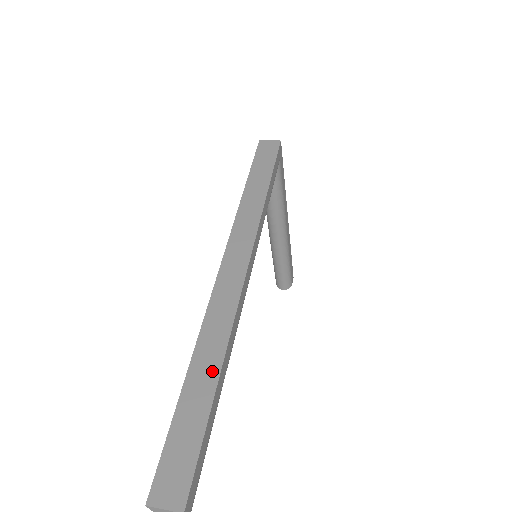
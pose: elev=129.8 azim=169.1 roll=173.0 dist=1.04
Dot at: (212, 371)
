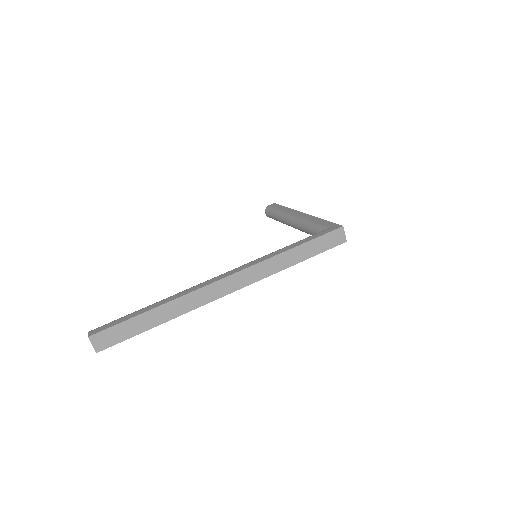
Dot at: (163, 319)
